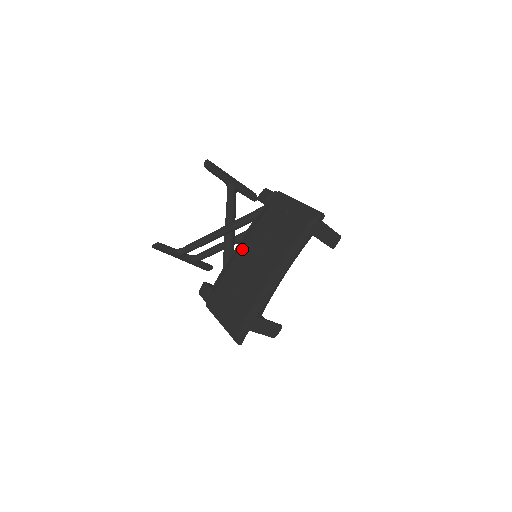
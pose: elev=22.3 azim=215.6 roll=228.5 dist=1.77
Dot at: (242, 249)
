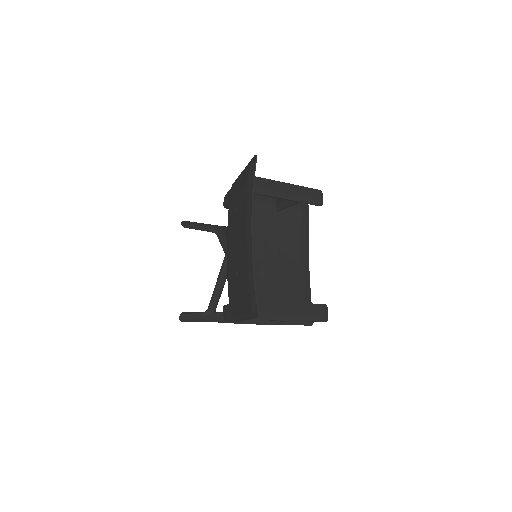
Dot at: (228, 248)
